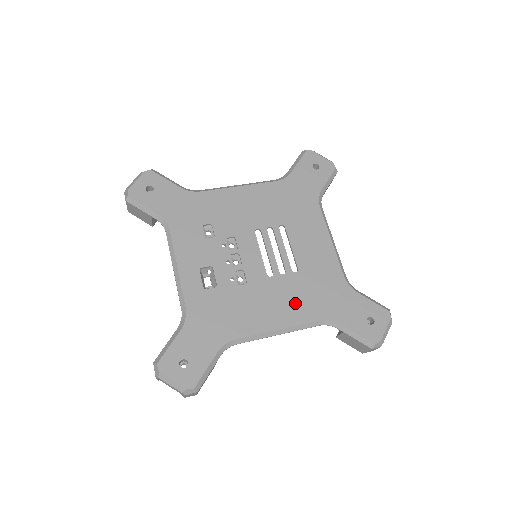
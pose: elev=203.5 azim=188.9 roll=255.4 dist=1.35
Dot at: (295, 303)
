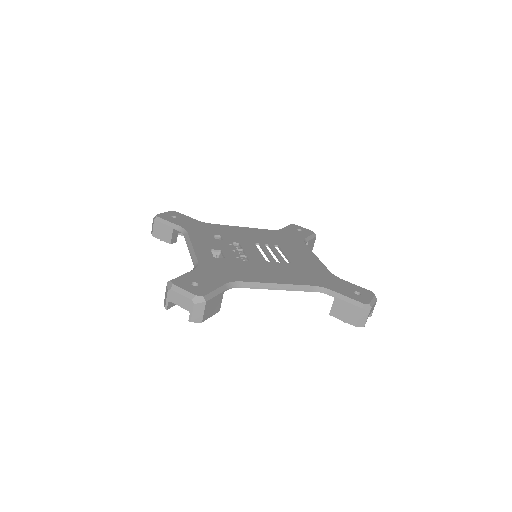
Dot at: (291, 275)
